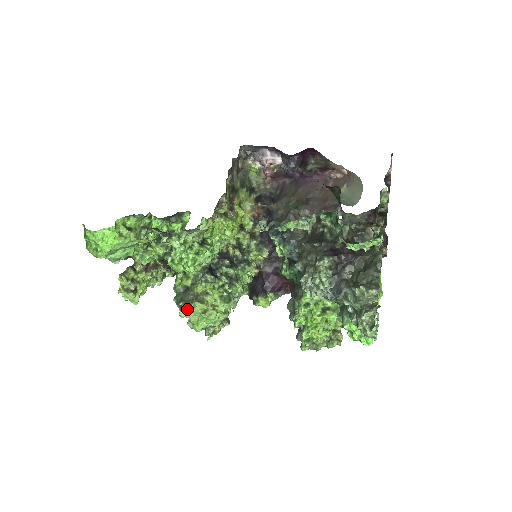
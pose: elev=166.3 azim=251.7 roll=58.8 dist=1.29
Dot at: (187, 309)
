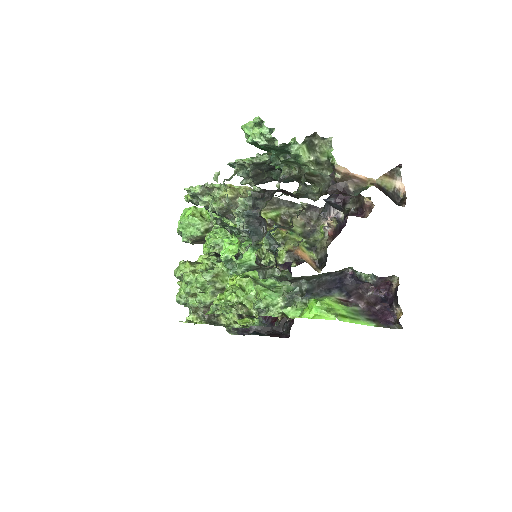
Dot at: (179, 264)
